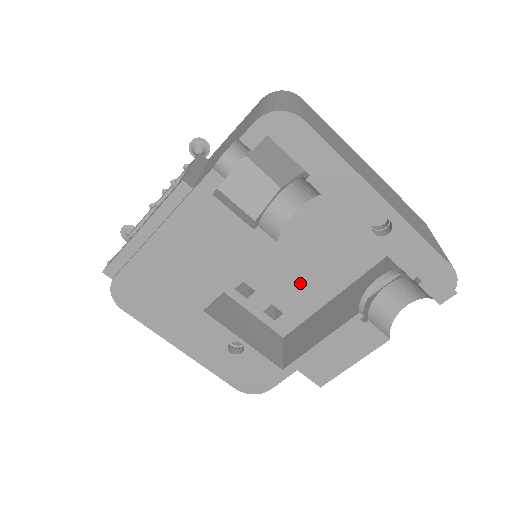
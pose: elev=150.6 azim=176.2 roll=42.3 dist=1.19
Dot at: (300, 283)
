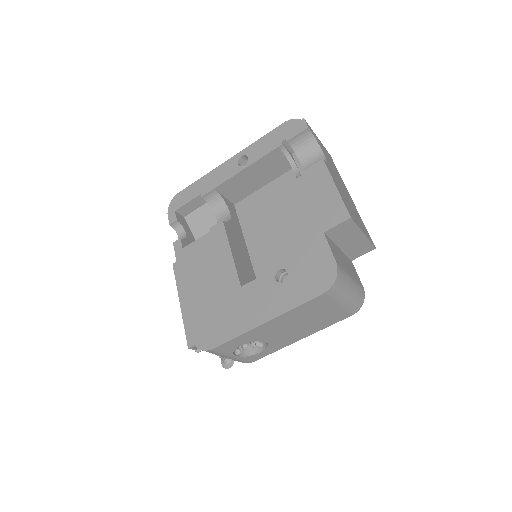
Dot at: (292, 233)
